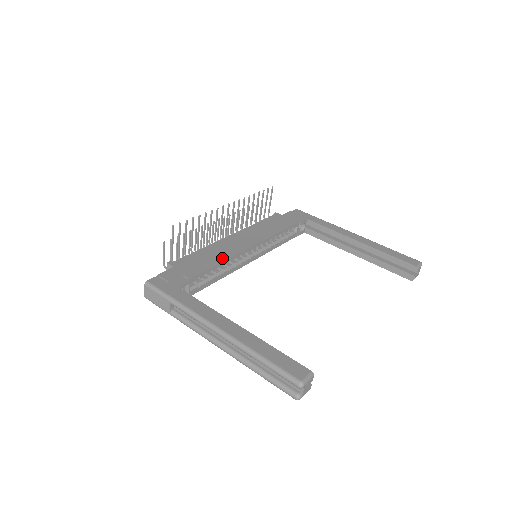
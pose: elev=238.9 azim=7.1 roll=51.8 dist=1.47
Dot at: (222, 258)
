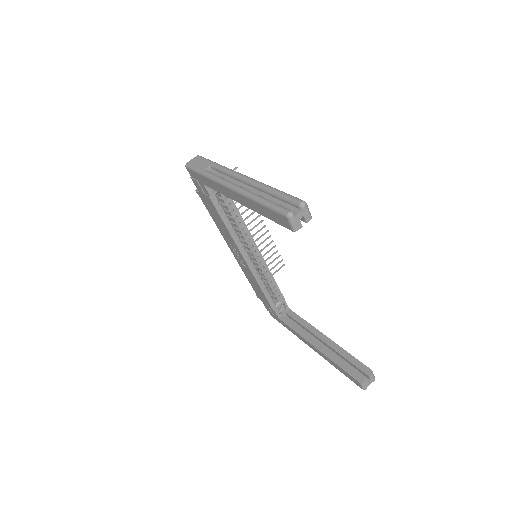
Dot at: (242, 220)
